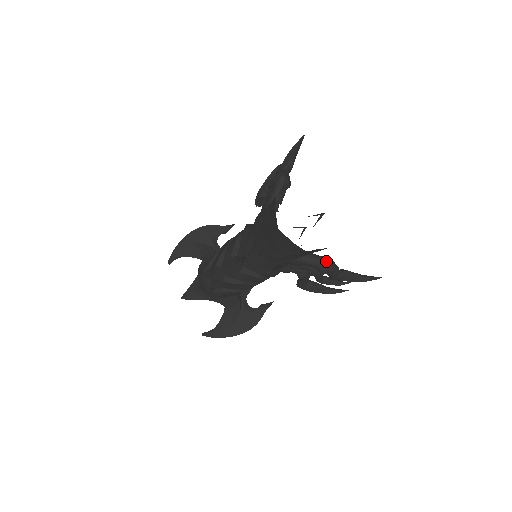
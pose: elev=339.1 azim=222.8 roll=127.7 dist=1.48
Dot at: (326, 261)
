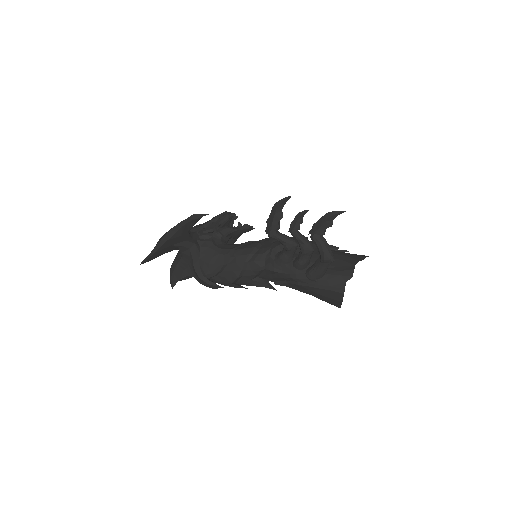
Dot at: occluded
